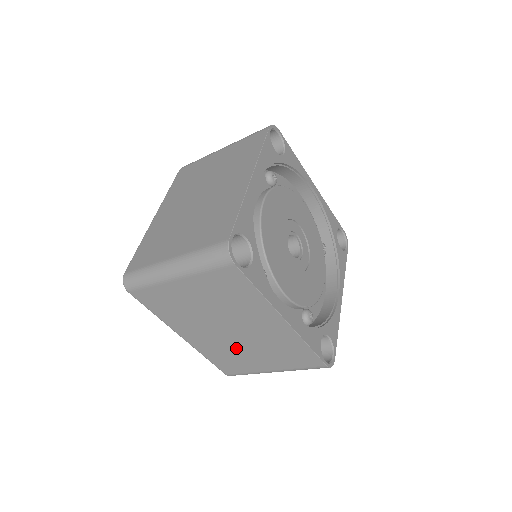
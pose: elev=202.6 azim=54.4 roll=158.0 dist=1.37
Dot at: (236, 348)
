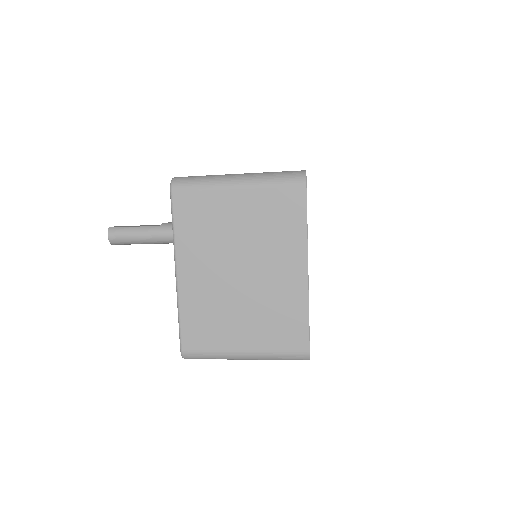
Dot at: occluded
